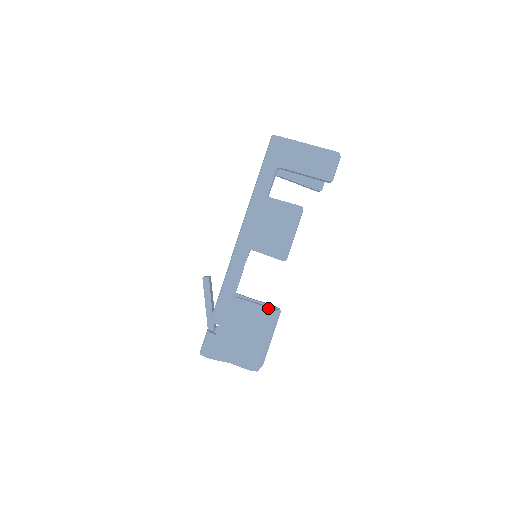
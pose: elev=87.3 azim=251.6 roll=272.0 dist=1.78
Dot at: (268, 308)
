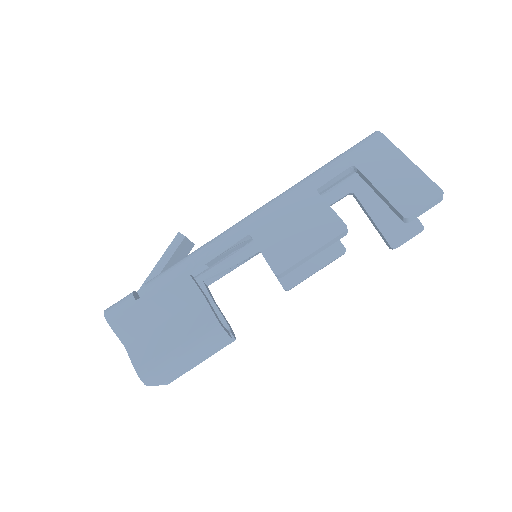
Dot at: (217, 319)
